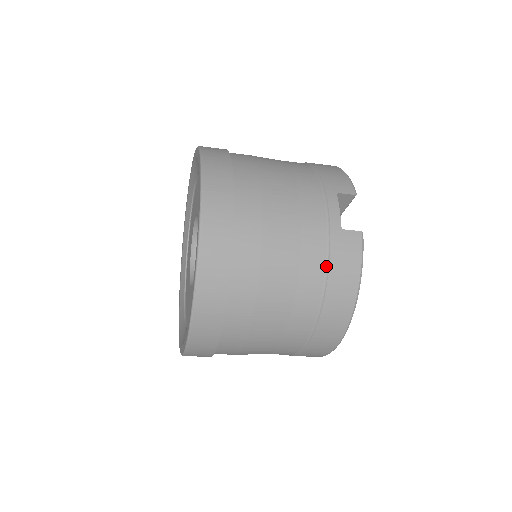
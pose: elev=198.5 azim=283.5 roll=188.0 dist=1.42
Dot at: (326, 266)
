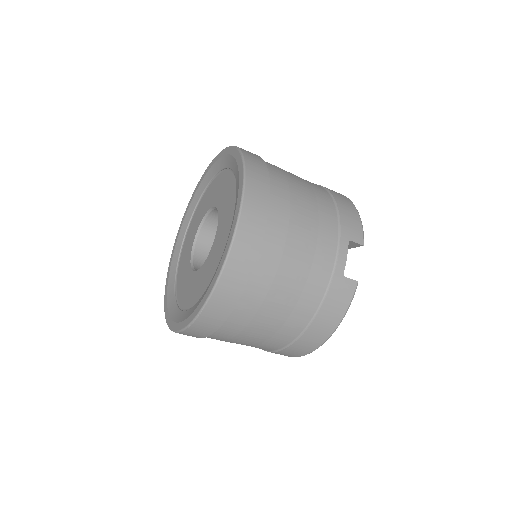
Dot at: (320, 303)
